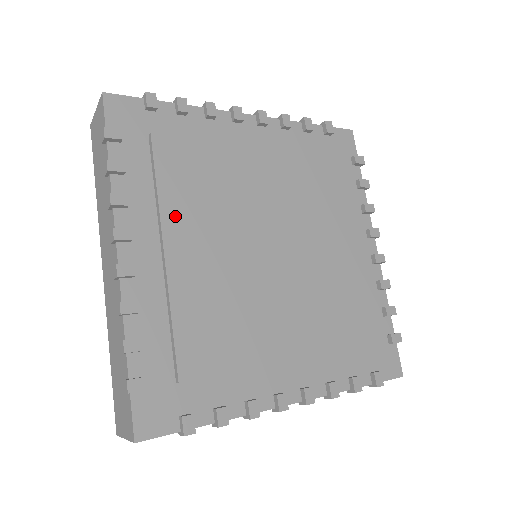
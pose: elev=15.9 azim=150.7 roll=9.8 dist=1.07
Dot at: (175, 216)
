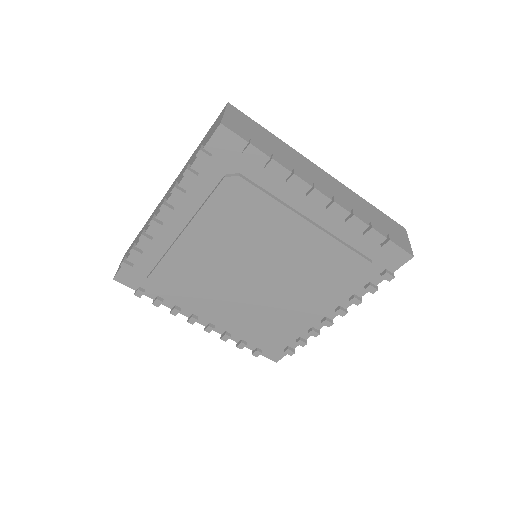
Dot at: (199, 299)
